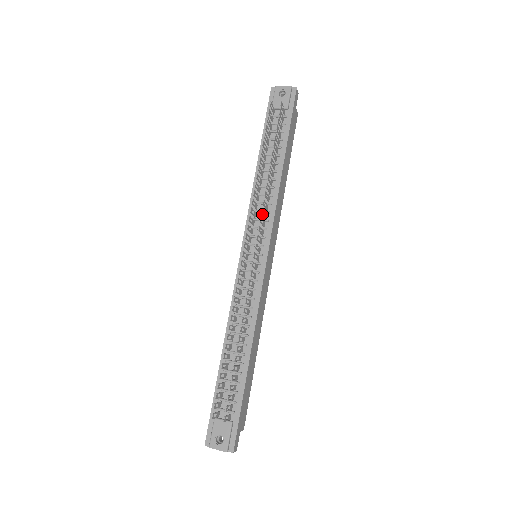
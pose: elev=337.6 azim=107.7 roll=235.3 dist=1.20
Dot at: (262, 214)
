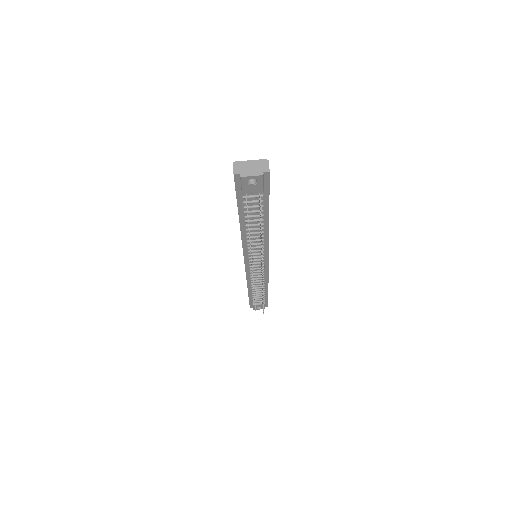
Dot at: occluded
